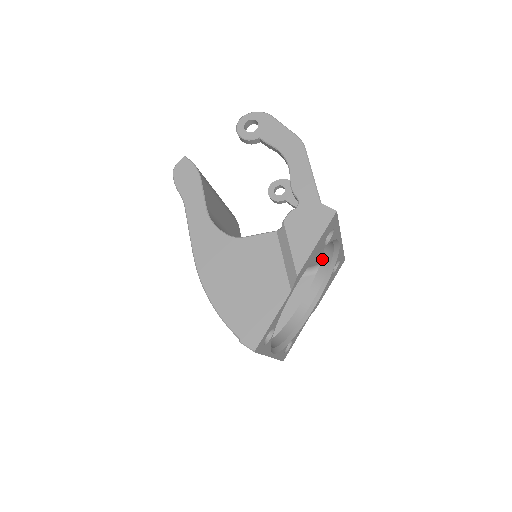
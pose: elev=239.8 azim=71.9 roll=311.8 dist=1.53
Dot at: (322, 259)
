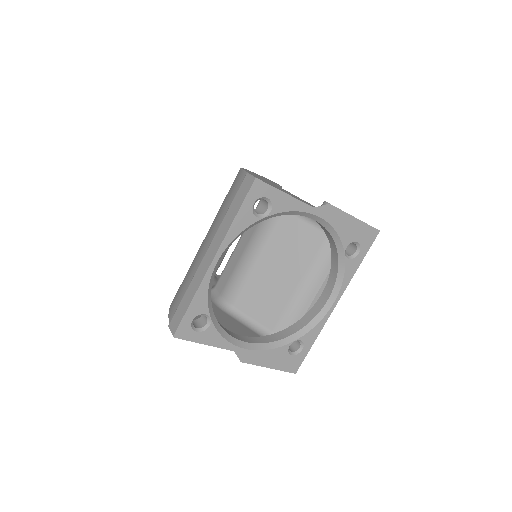
Dot at: (294, 324)
